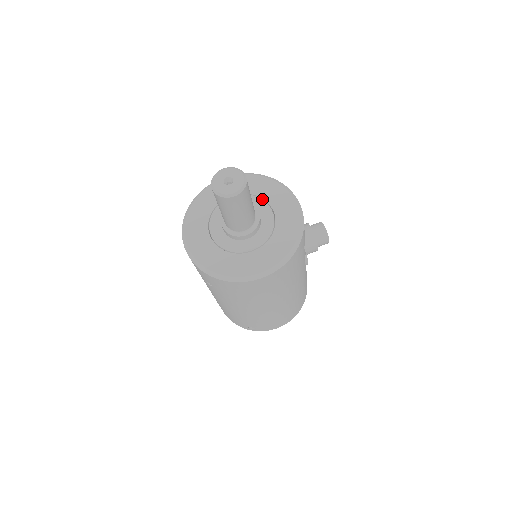
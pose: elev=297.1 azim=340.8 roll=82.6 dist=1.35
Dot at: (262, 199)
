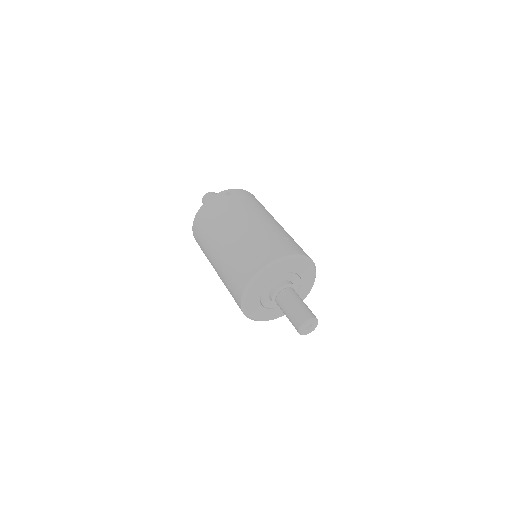
Dot at: (301, 281)
